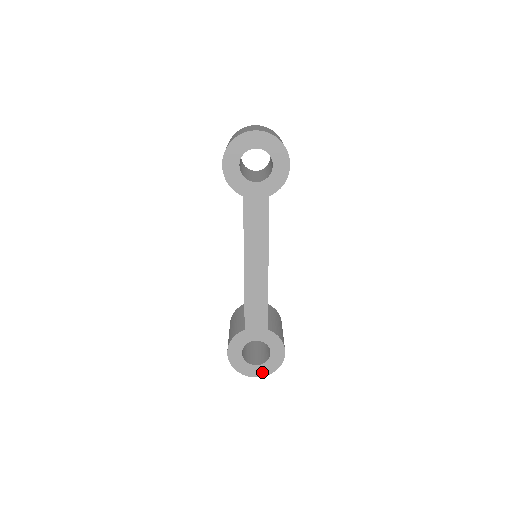
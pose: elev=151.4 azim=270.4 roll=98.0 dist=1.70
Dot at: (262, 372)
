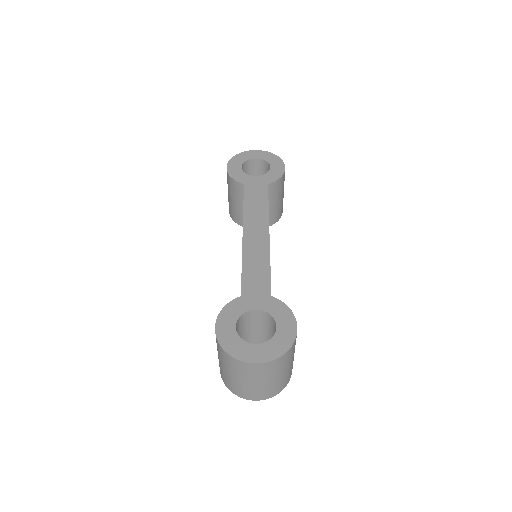
Dot at: (265, 355)
